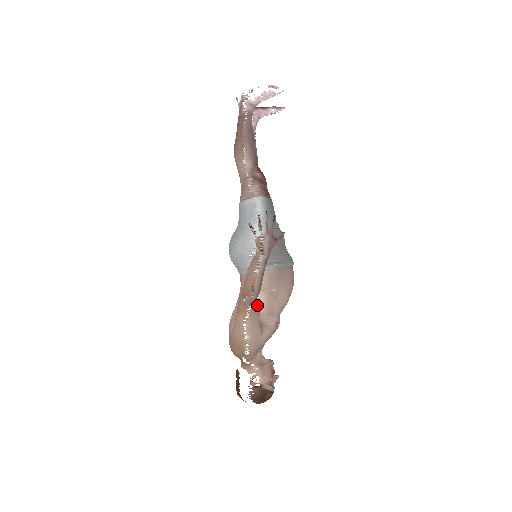
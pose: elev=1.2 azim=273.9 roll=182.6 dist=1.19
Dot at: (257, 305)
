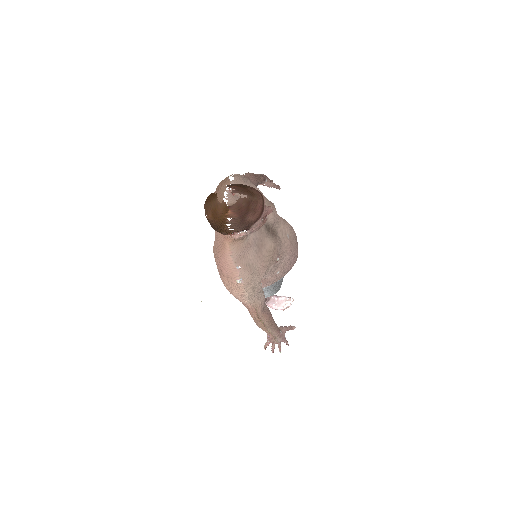
Dot at: occluded
